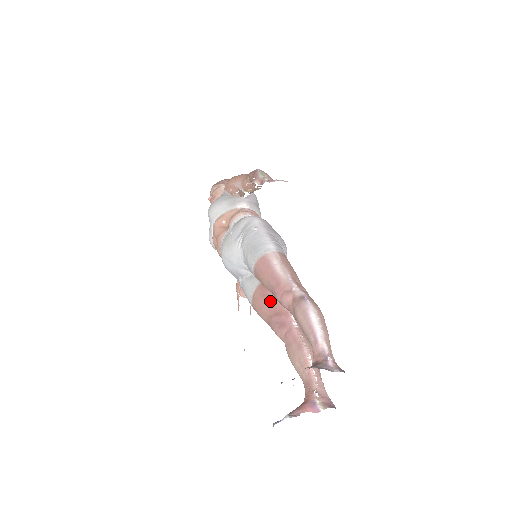
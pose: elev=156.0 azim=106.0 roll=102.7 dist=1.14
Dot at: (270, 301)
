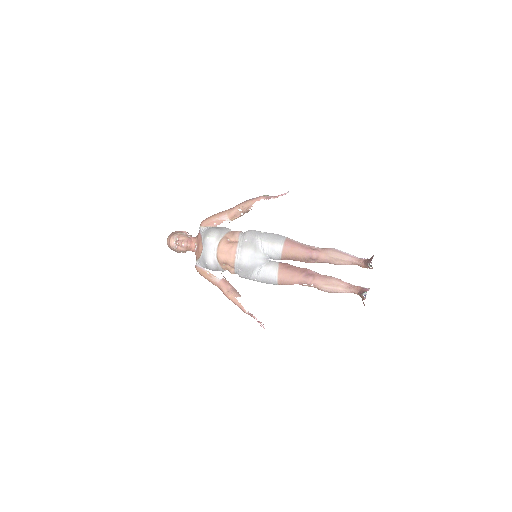
Dot at: (293, 268)
